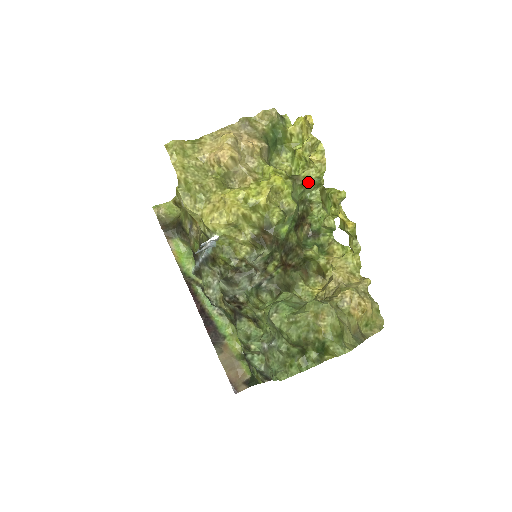
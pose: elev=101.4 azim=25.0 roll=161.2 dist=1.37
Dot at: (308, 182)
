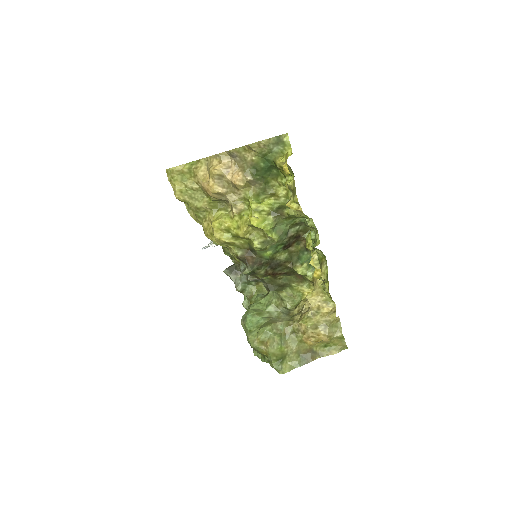
Dot at: (294, 216)
